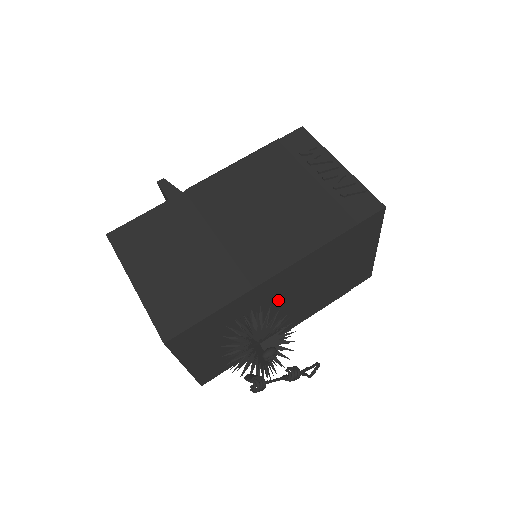
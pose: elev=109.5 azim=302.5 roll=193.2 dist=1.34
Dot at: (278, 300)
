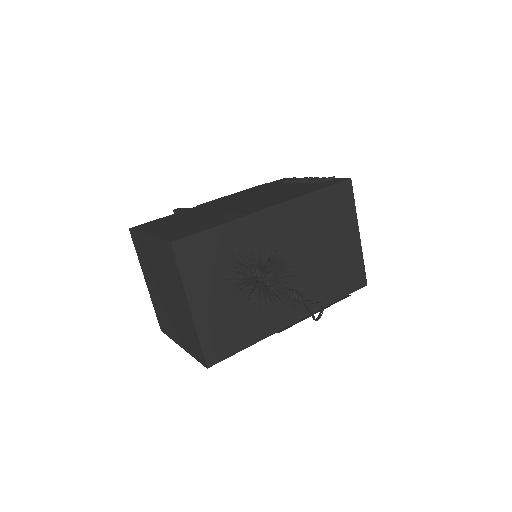
Dot at: occluded
